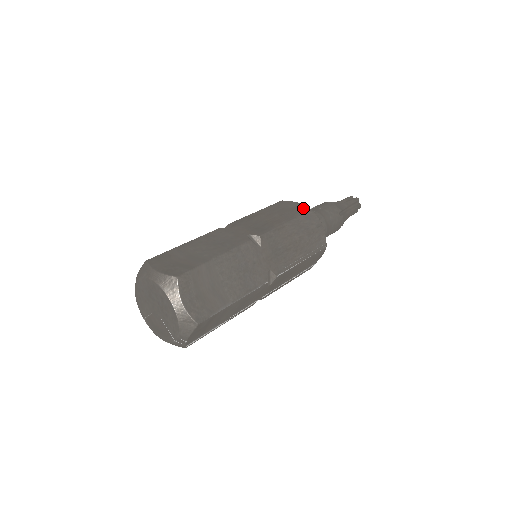
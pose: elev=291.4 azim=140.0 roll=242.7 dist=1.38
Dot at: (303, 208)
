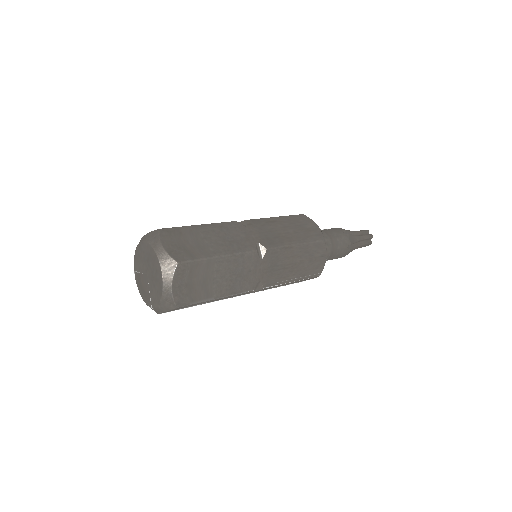
Dot at: (318, 234)
